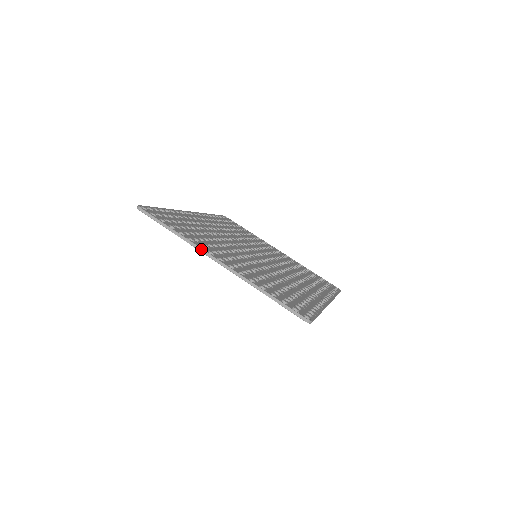
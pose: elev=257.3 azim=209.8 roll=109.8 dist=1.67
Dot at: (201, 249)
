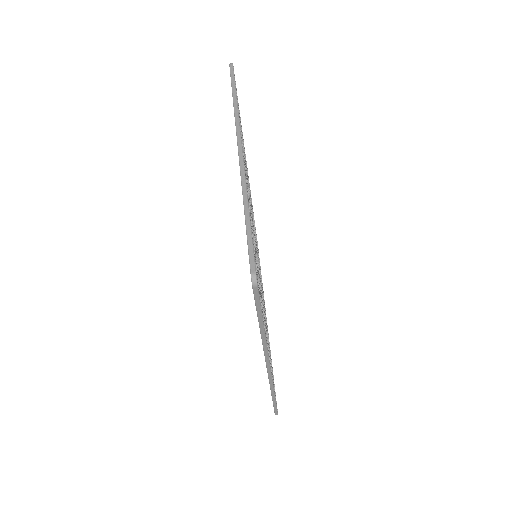
Dot at: (239, 127)
